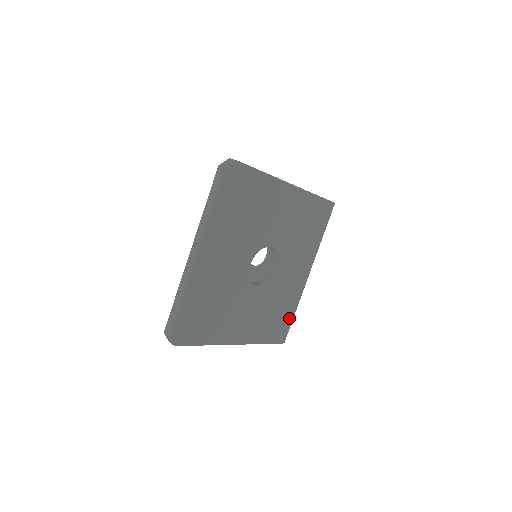
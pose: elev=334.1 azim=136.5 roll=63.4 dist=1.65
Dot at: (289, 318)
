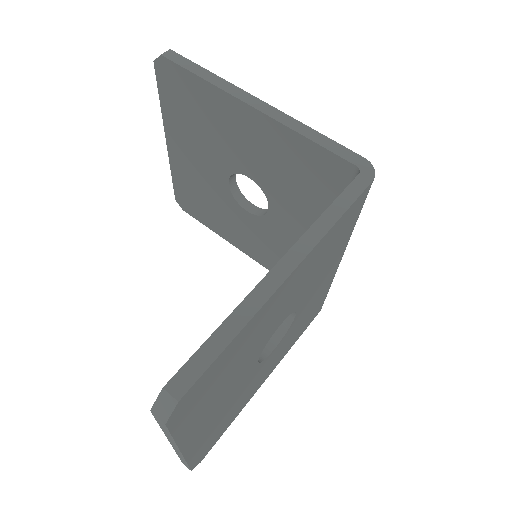
Dot at: (324, 298)
